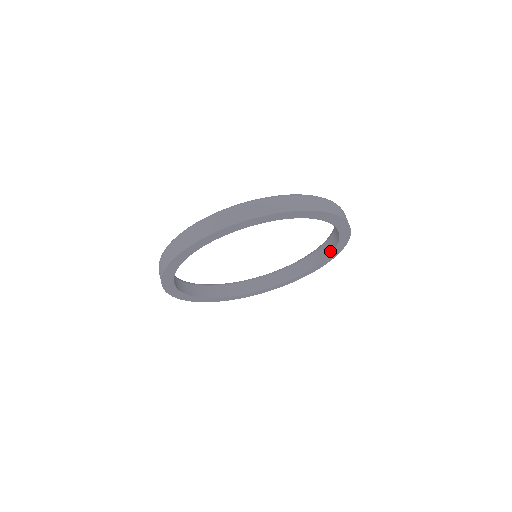
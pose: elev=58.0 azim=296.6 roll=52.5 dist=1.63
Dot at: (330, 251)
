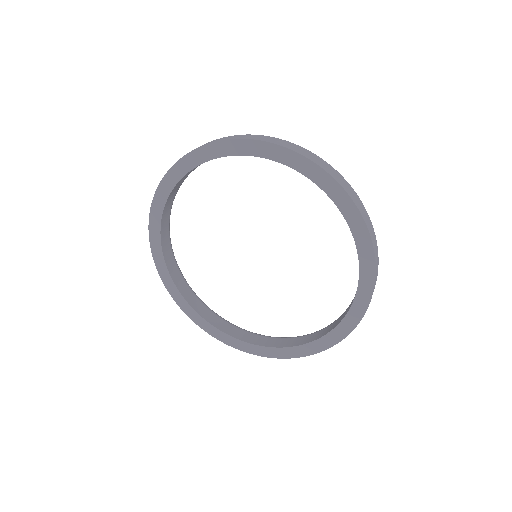
Dot at: (339, 208)
